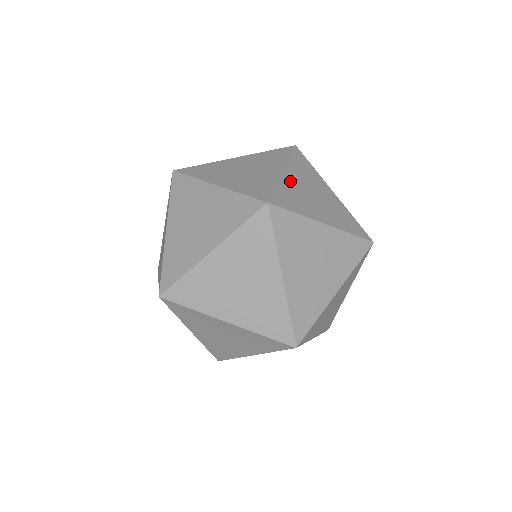
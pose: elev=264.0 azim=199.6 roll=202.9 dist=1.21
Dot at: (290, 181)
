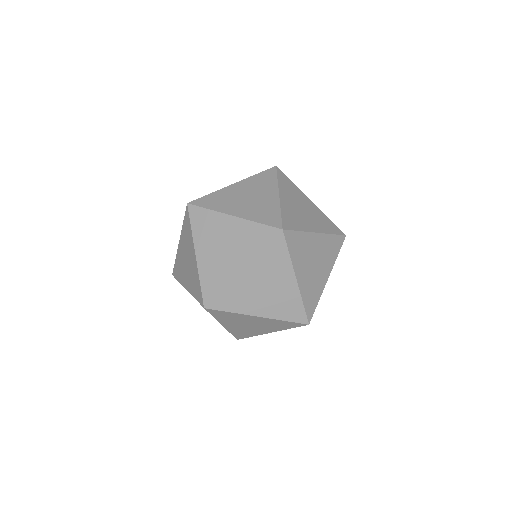
Dot at: (286, 203)
